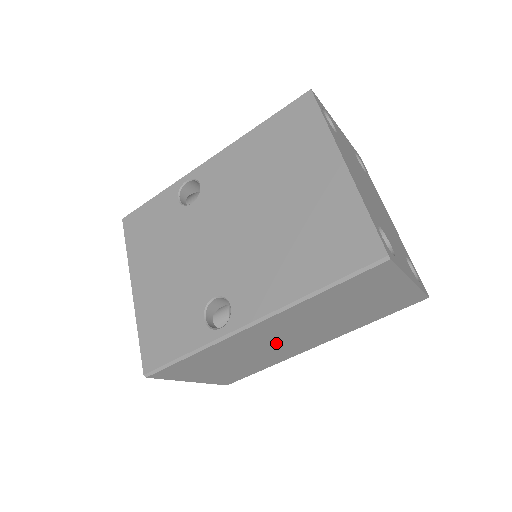
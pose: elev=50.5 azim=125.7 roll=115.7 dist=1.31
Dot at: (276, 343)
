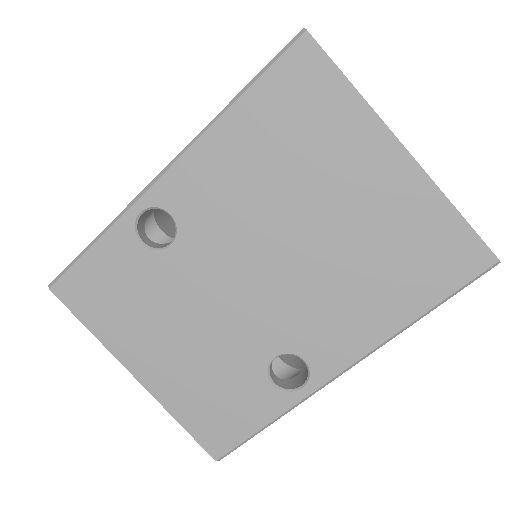
Dot at: occluded
